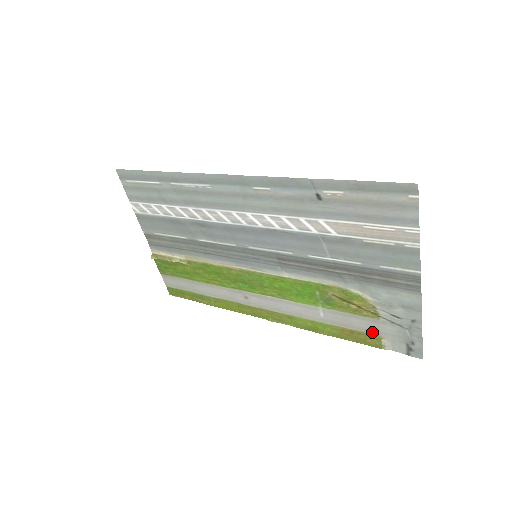
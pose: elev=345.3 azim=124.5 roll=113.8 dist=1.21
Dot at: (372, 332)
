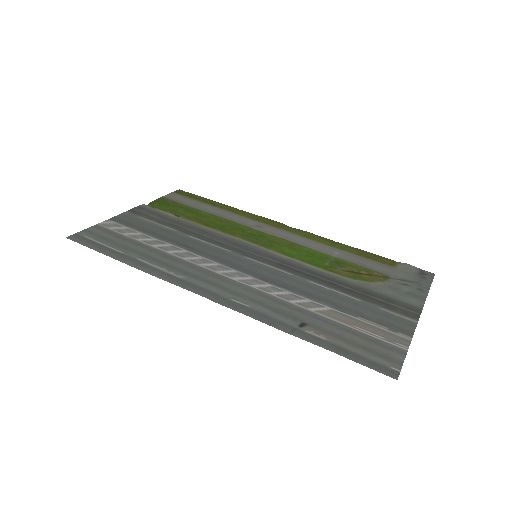
Dot at: (386, 266)
